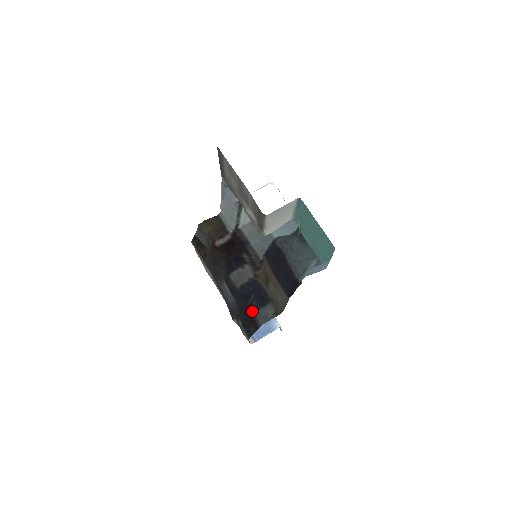
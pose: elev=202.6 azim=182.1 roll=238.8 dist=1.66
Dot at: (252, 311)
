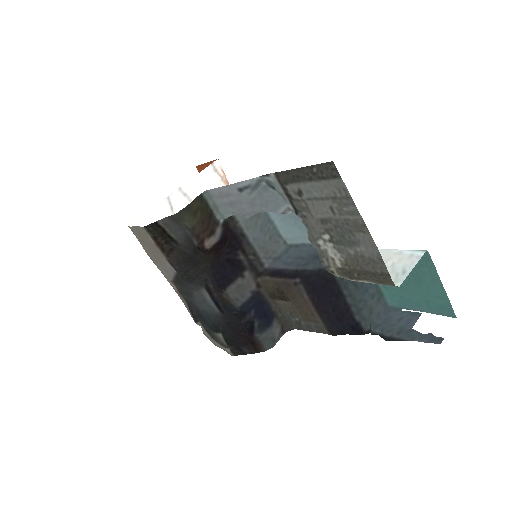
Dot at: (254, 333)
